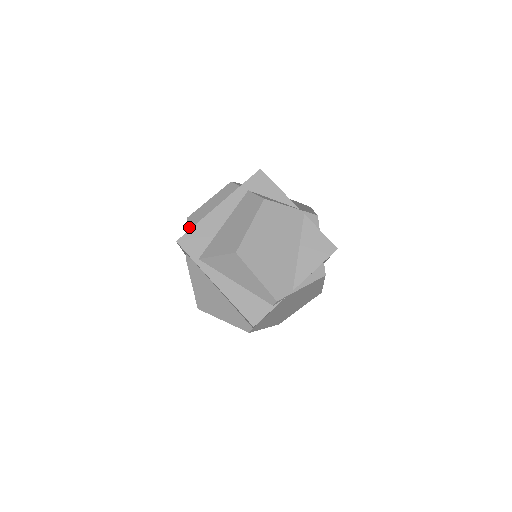
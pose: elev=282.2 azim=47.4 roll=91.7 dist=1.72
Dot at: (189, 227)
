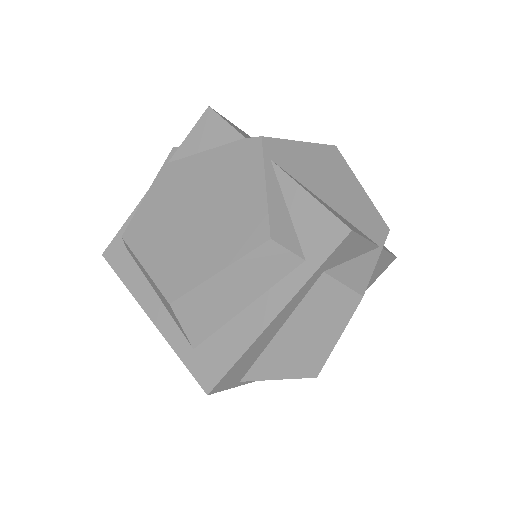
Dot at: (187, 327)
